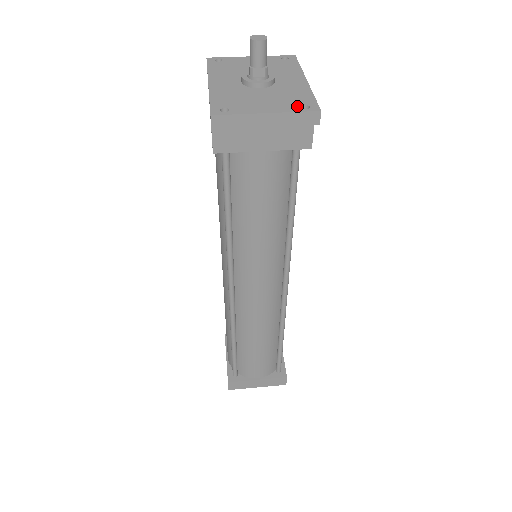
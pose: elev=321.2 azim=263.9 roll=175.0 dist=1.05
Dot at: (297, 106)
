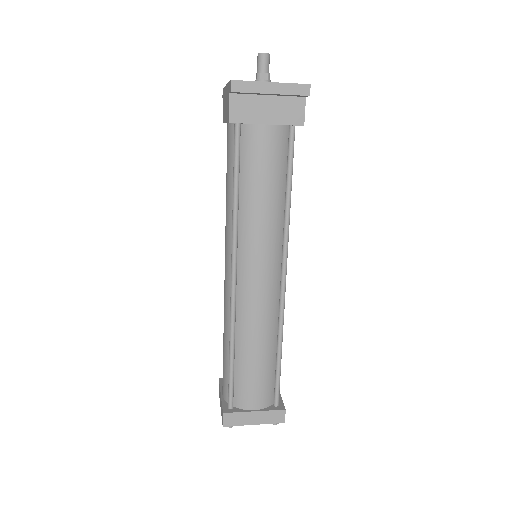
Dot at: (293, 84)
